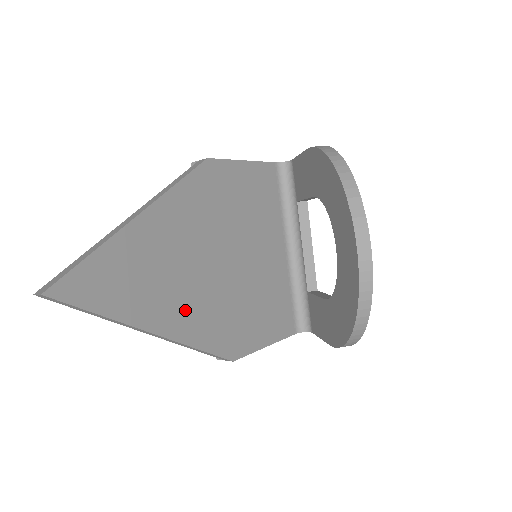
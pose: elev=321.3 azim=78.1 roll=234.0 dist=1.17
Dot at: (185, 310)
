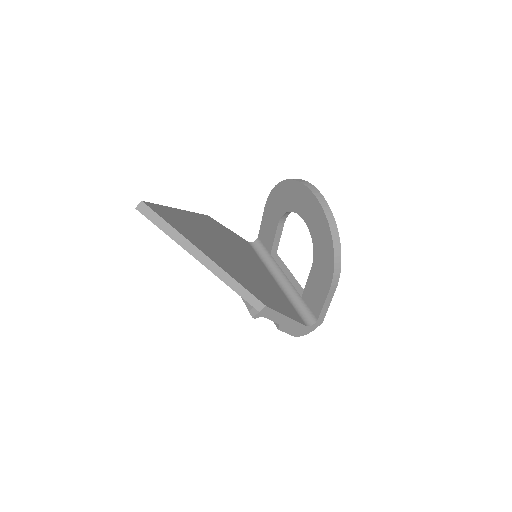
Dot at: (222, 260)
